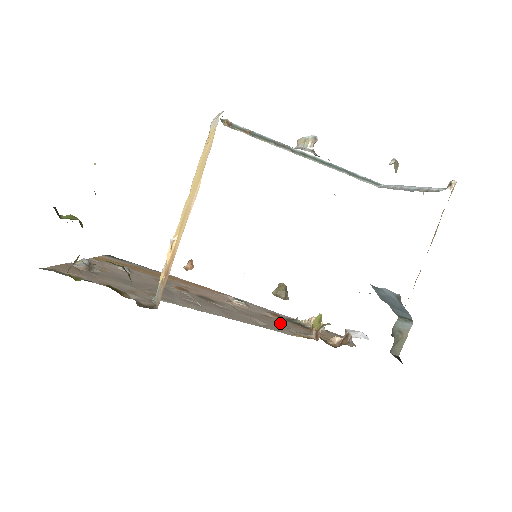
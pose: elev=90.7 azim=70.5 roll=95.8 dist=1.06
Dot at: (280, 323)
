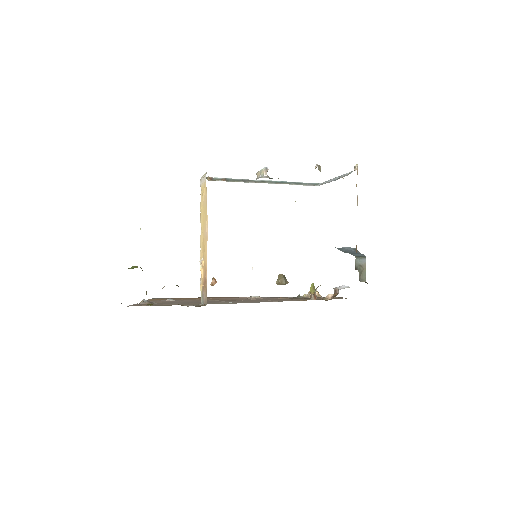
Dot at: (288, 299)
